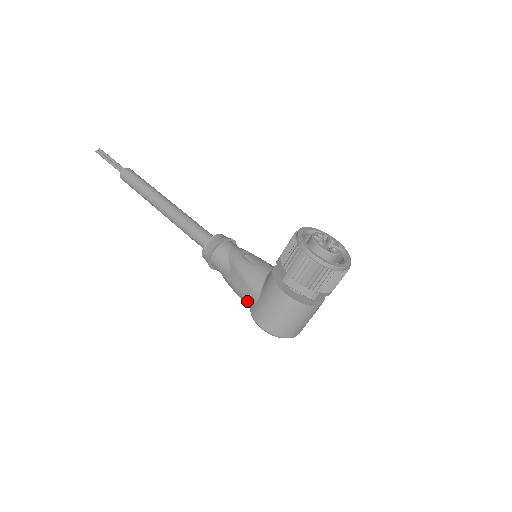
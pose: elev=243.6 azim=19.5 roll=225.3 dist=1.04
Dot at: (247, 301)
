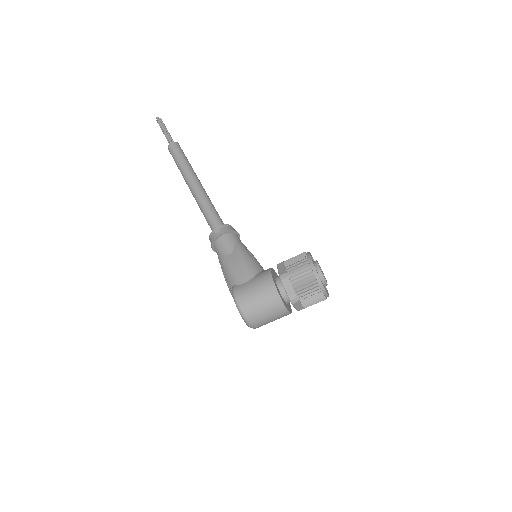
Dot at: (234, 280)
